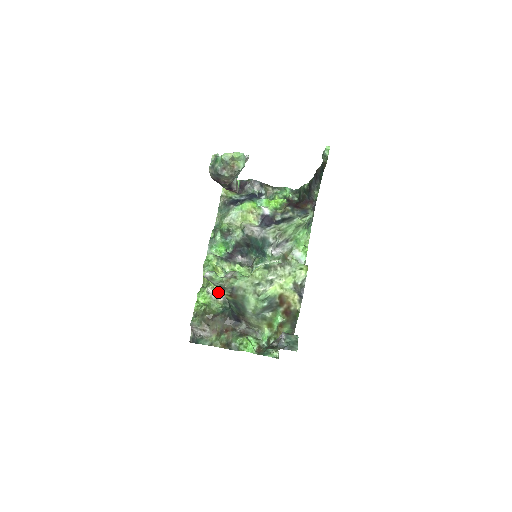
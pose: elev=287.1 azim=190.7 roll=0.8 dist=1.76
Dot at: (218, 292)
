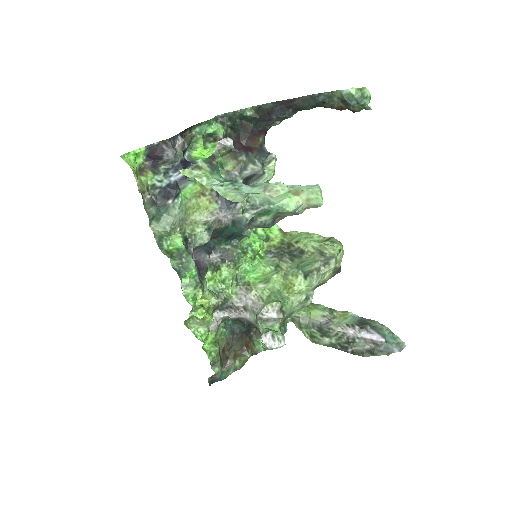
Dot at: (215, 319)
